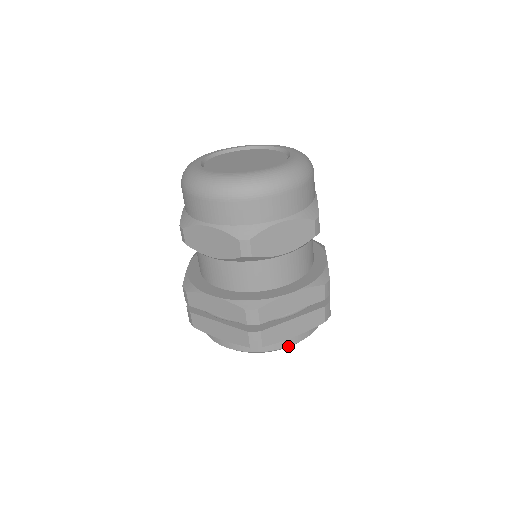
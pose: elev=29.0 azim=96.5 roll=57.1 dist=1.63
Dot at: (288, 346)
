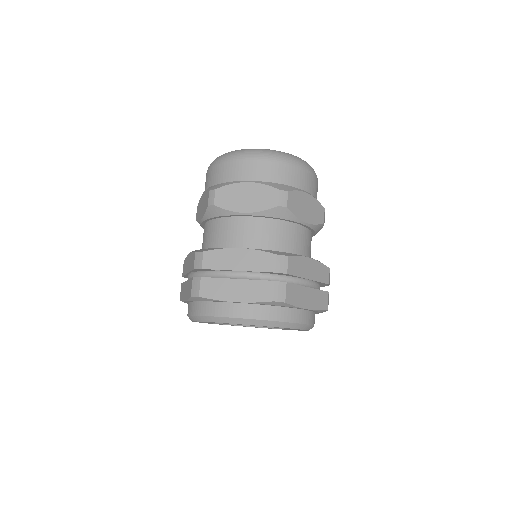
Dot at: (298, 323)
